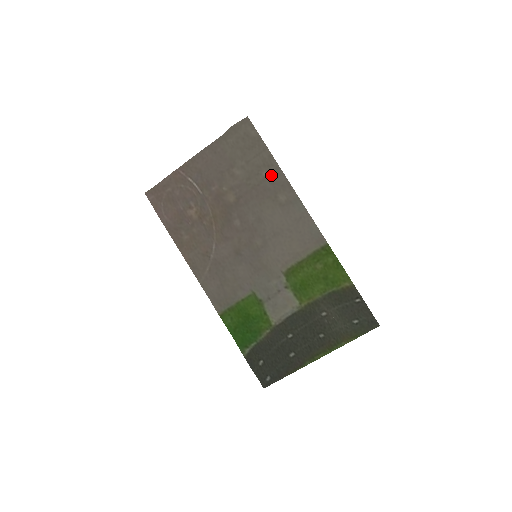
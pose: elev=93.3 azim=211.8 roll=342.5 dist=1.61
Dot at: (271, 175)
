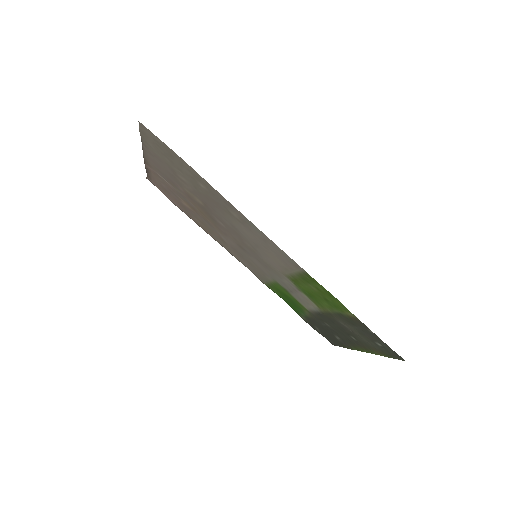
Dot at: (208, 189)
